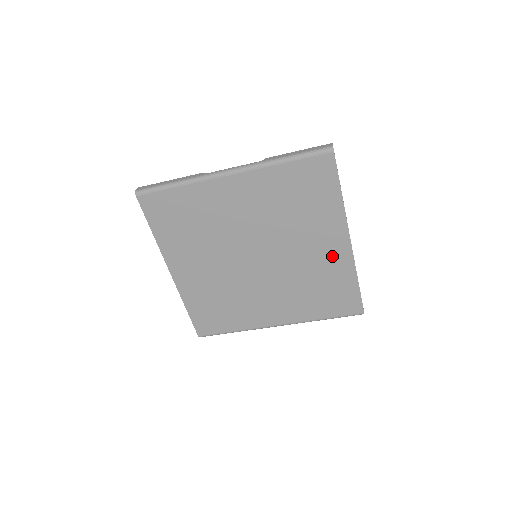
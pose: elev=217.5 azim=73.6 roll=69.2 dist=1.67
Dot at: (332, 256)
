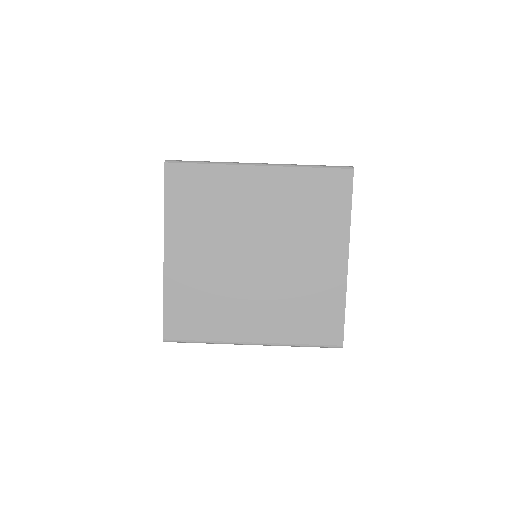
Dot at: (328, 273)
